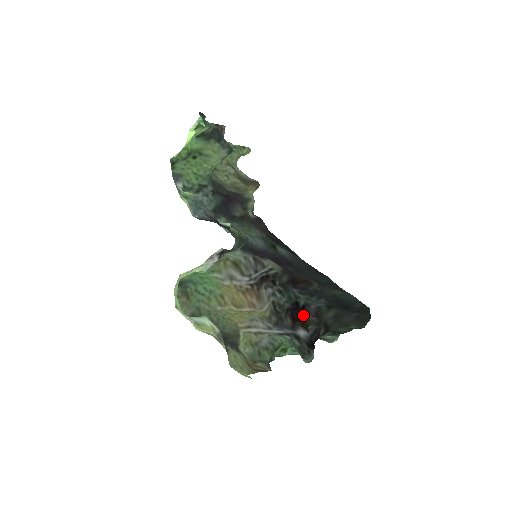
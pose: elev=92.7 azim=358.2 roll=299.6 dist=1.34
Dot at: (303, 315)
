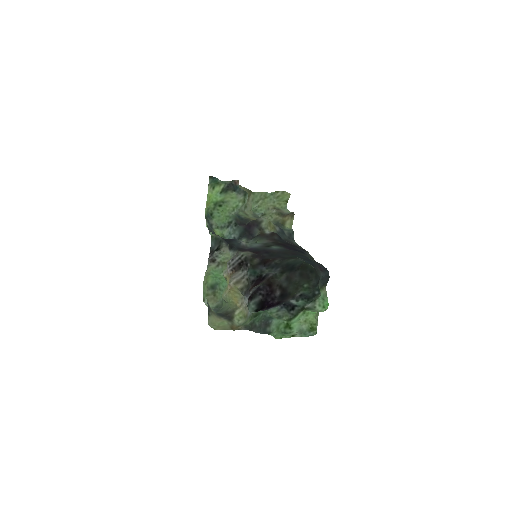
Dot at: (260, 282)
